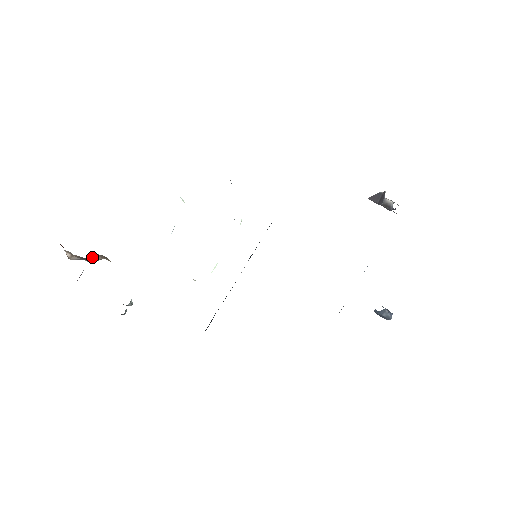
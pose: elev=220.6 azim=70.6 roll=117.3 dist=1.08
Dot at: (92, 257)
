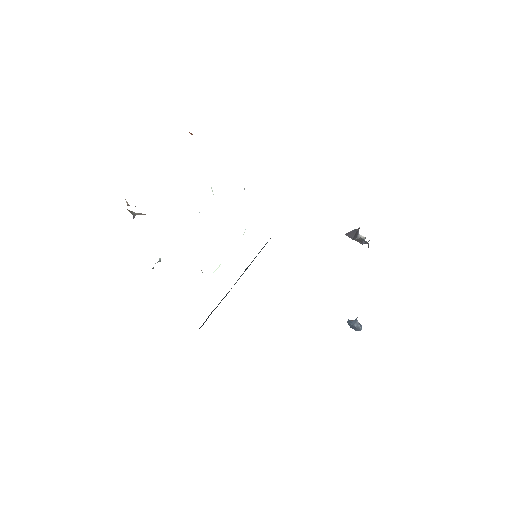
Dot at: (139, 213)
